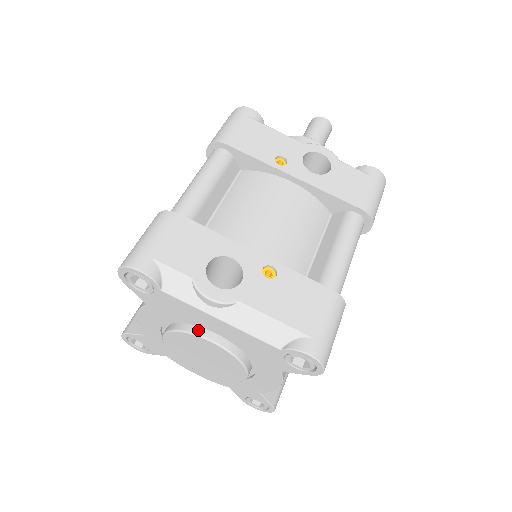
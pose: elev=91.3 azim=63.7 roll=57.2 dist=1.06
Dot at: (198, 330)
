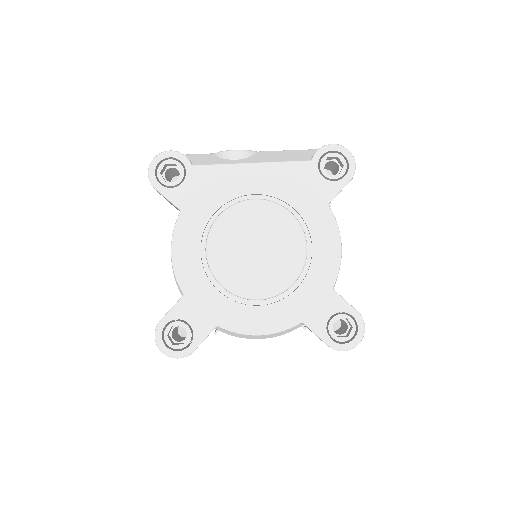
Dot at: (237, 203)
